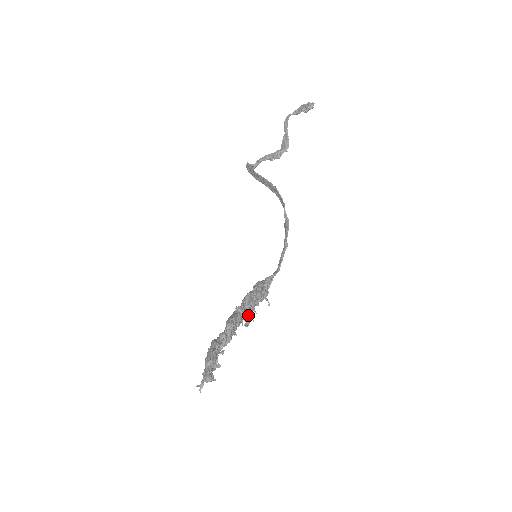
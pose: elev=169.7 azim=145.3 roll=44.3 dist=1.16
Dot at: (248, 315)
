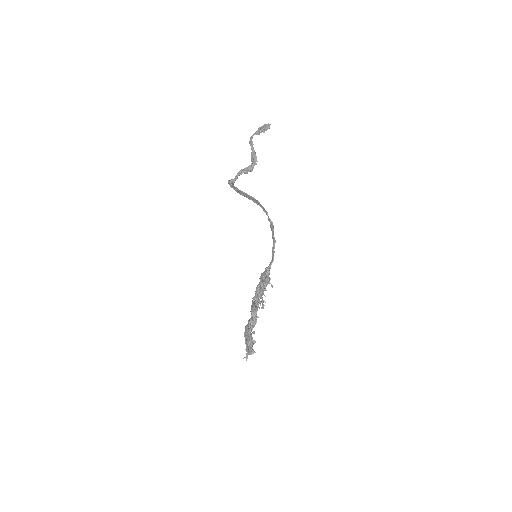
Dot at: (261, 300)
